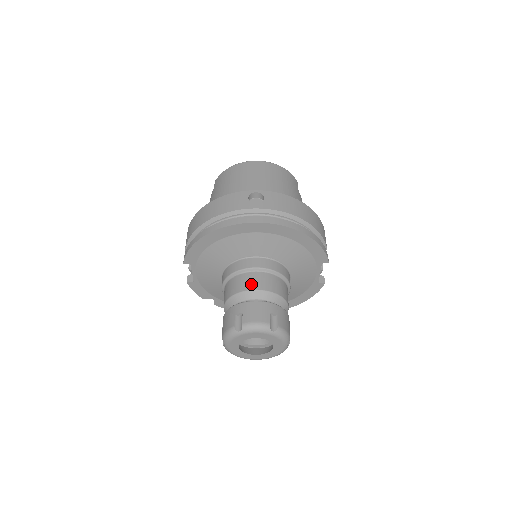
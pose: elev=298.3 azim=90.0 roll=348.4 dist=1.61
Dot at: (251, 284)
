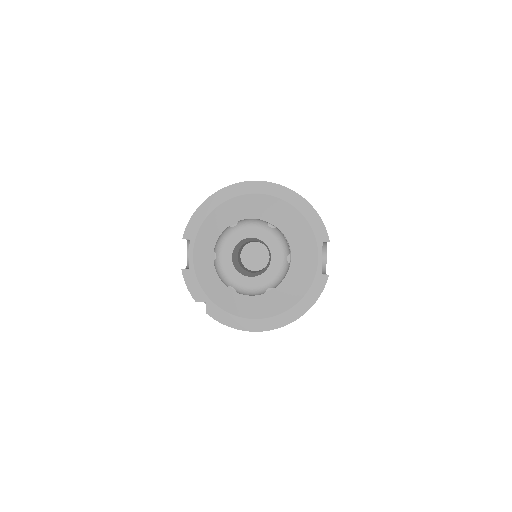
Dot at: occluded
